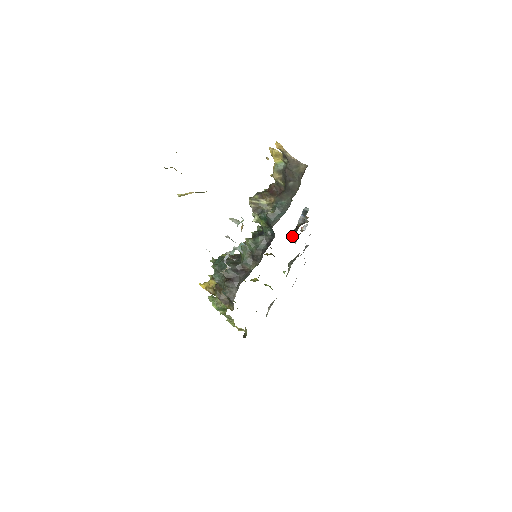
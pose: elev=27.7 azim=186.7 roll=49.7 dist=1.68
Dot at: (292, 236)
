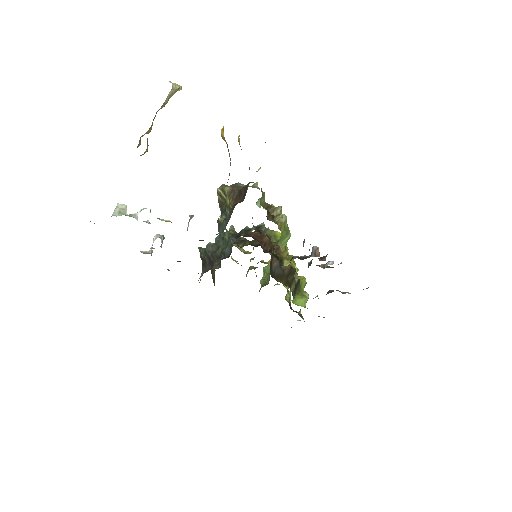
Dot at: (287, 264)
